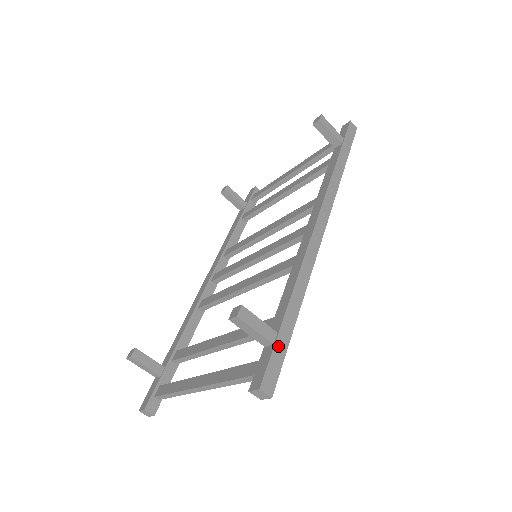
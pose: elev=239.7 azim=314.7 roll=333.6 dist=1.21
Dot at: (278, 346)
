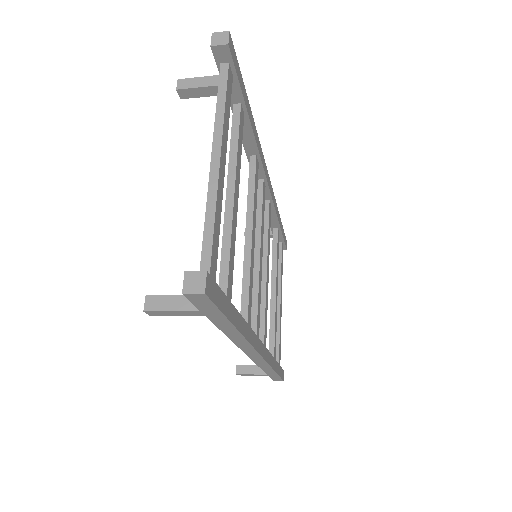
Dot at: (272, 377)
